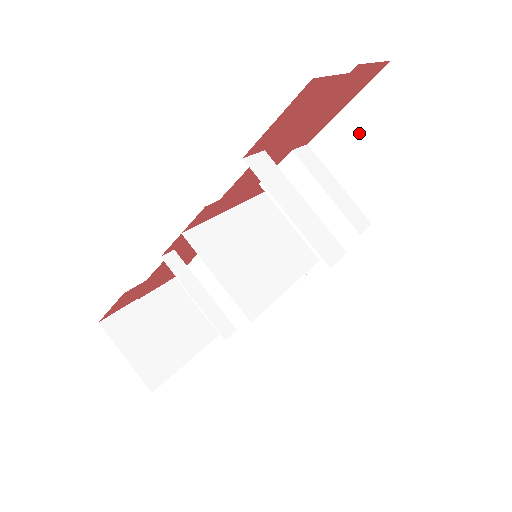
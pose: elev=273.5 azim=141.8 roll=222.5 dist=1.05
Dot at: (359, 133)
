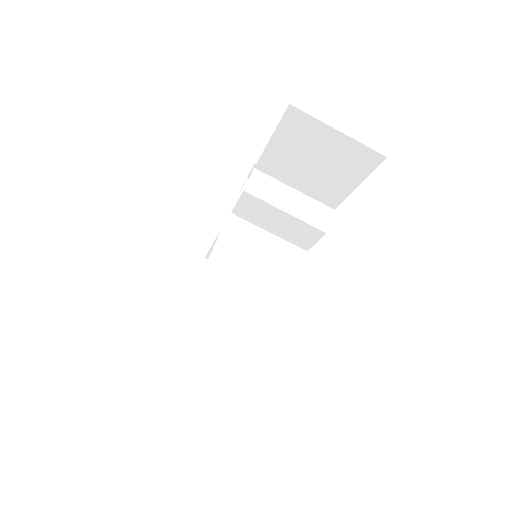
Dot at: (291, 155)
